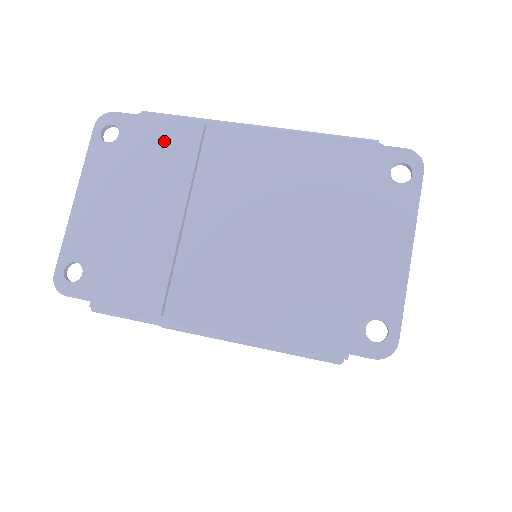
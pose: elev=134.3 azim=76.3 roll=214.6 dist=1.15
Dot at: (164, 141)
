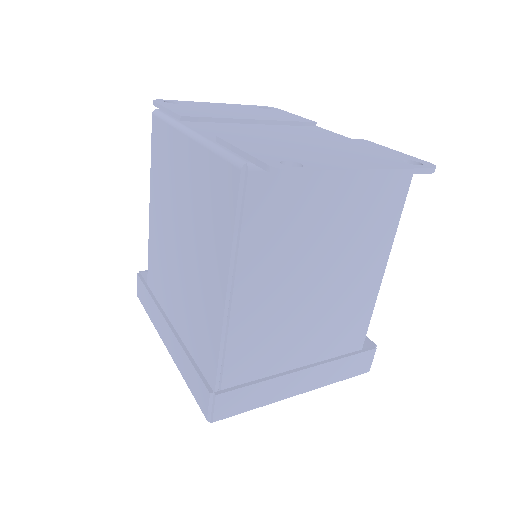
Dot at: (287, 116)
